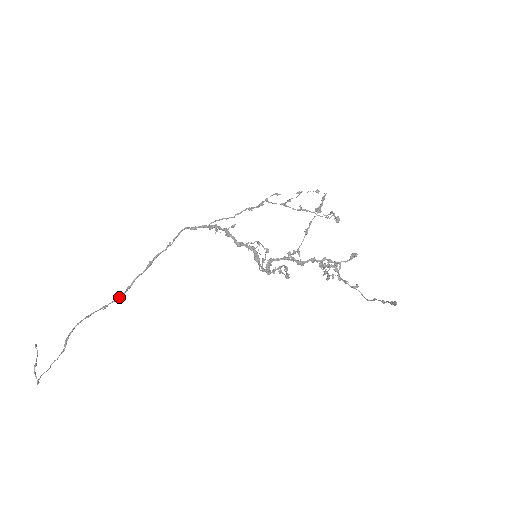
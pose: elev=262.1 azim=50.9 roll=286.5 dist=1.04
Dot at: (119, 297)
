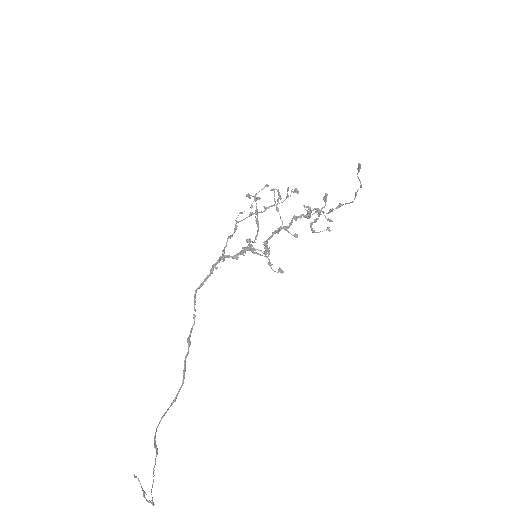
Dot at: (181, 385)
